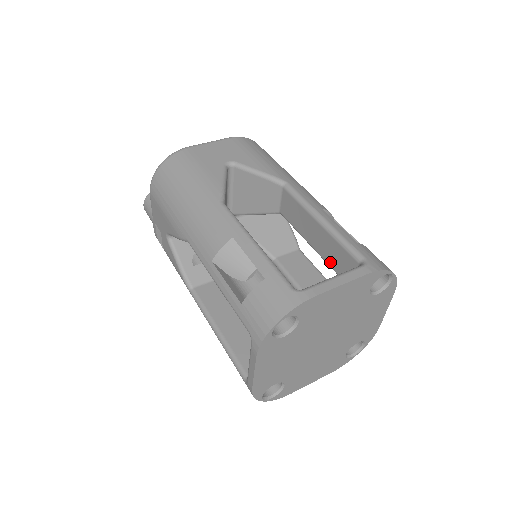
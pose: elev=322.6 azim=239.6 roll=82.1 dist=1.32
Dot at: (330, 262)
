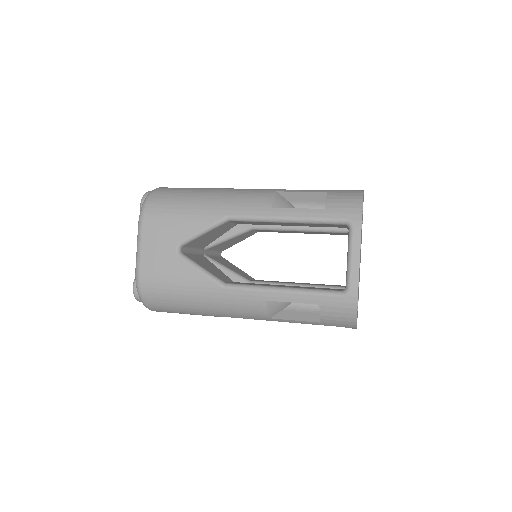
Dot at: occluded
